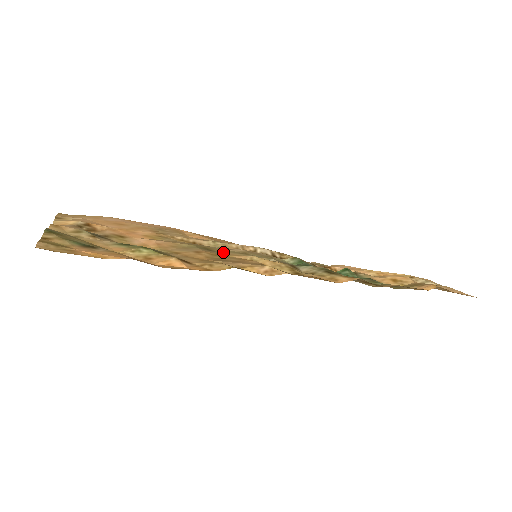
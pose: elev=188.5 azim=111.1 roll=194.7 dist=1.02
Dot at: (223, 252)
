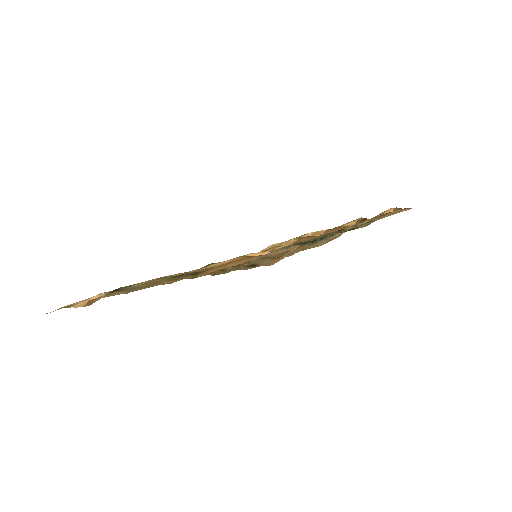
Dot at: occluded
